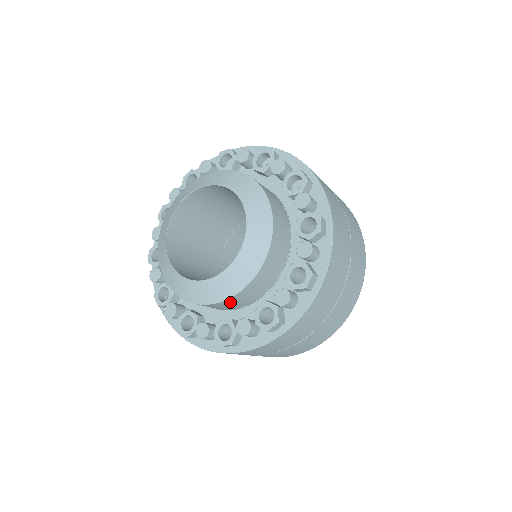
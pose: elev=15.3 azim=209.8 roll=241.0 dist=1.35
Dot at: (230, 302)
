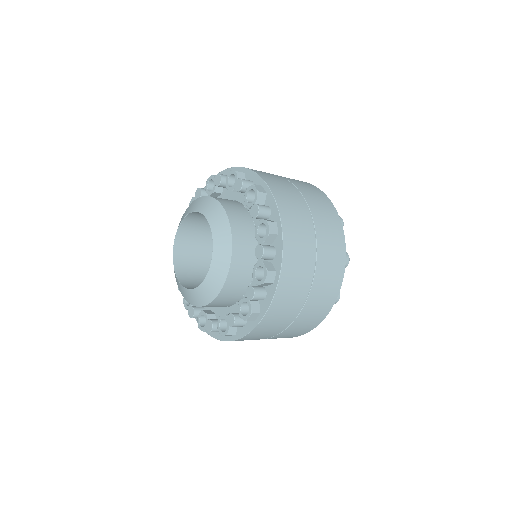
Dot at: occluded
